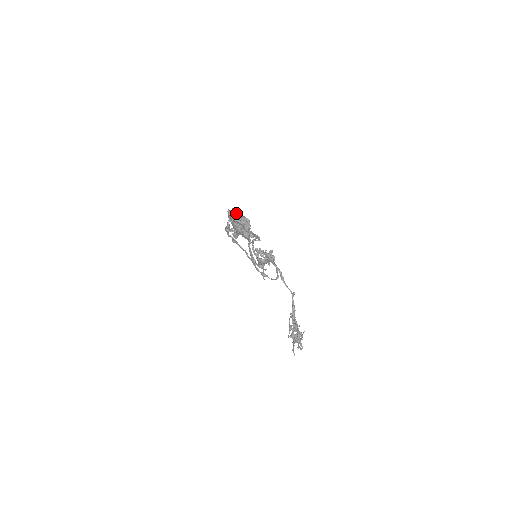
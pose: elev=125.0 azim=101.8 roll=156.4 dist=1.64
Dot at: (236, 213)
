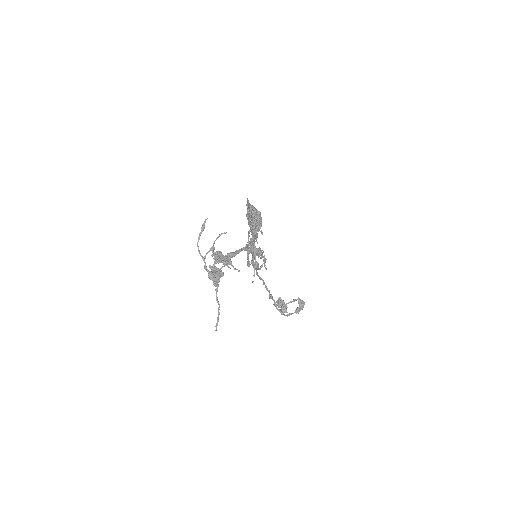
Dot at: occluded
